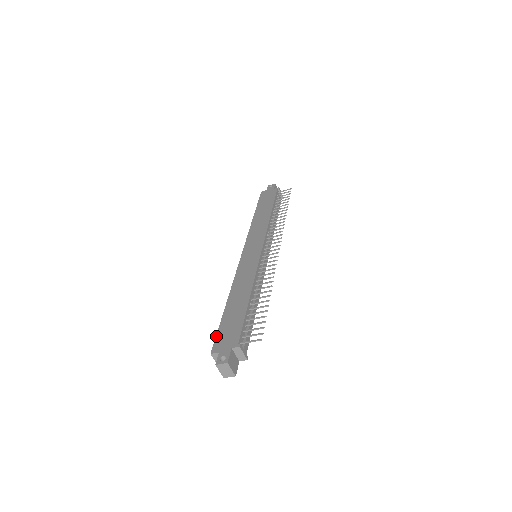
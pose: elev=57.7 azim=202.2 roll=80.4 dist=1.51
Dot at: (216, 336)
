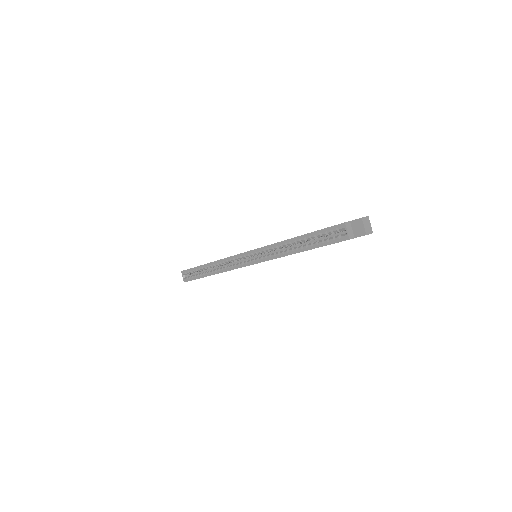
Dot at: (328, 227)
